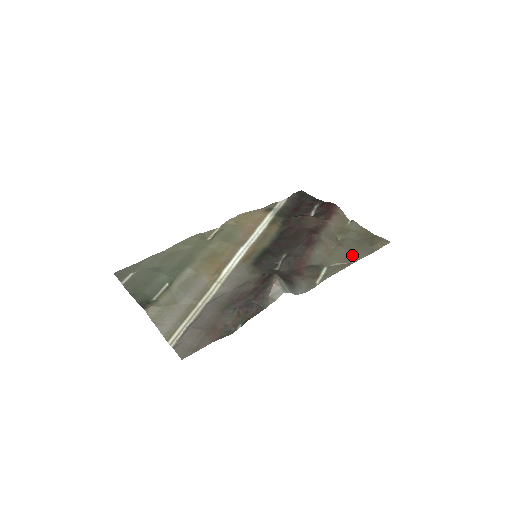
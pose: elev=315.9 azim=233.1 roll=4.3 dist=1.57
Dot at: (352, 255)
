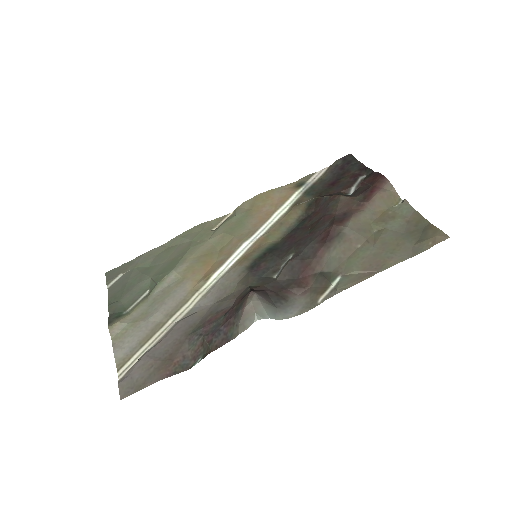
Dot at: (382, 259)
